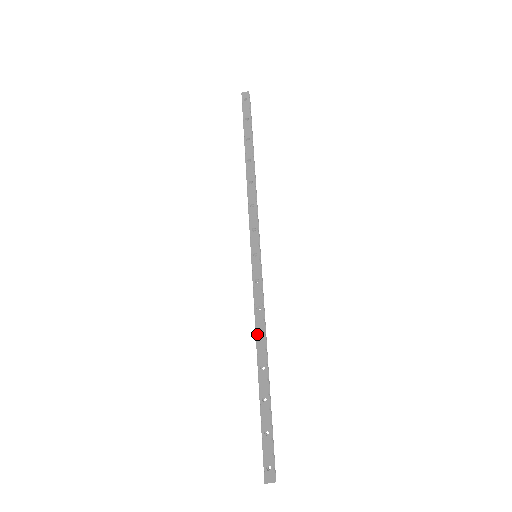
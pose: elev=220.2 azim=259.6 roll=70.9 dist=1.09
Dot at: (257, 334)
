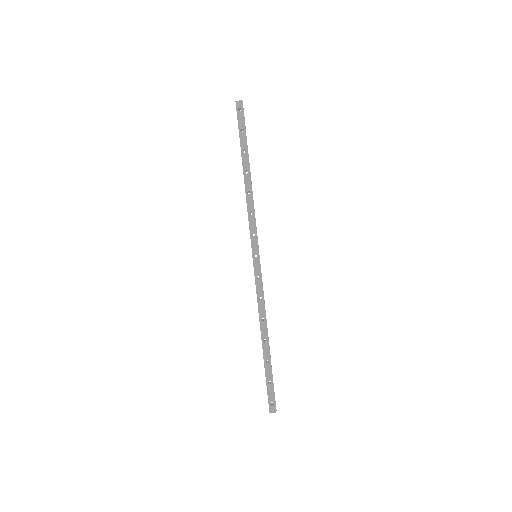
Dot at: (260, 317)
